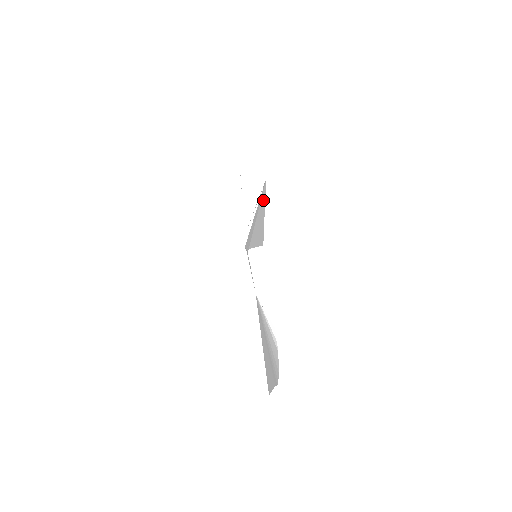
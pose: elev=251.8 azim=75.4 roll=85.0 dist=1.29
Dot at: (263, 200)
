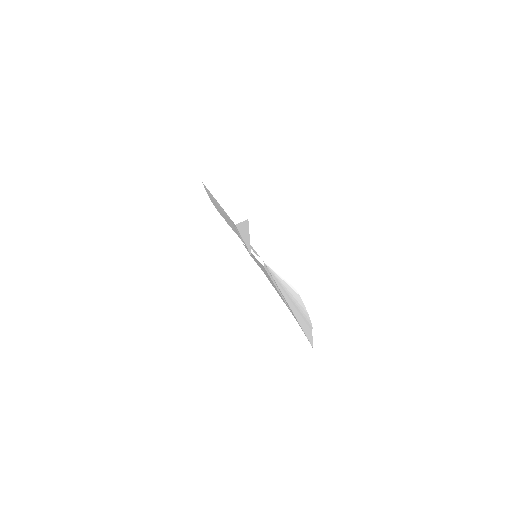
Dot at: (249, 247)
